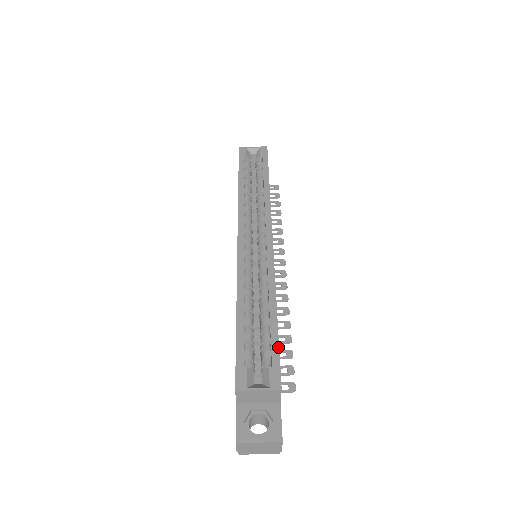
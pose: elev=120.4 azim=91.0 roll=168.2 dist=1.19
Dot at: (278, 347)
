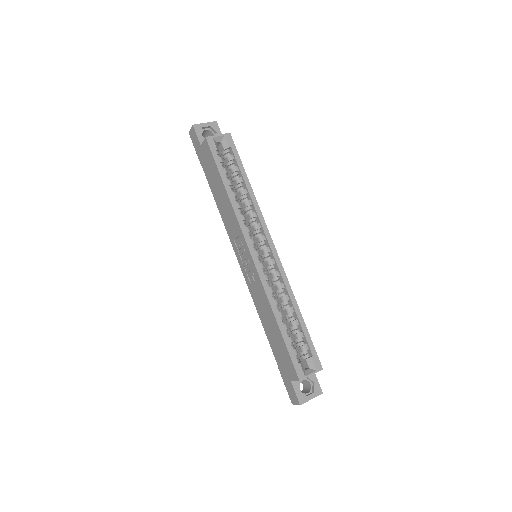
Dot at: (311, 341)
